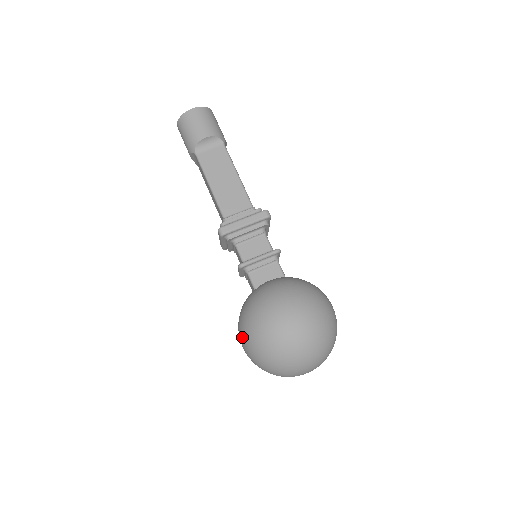
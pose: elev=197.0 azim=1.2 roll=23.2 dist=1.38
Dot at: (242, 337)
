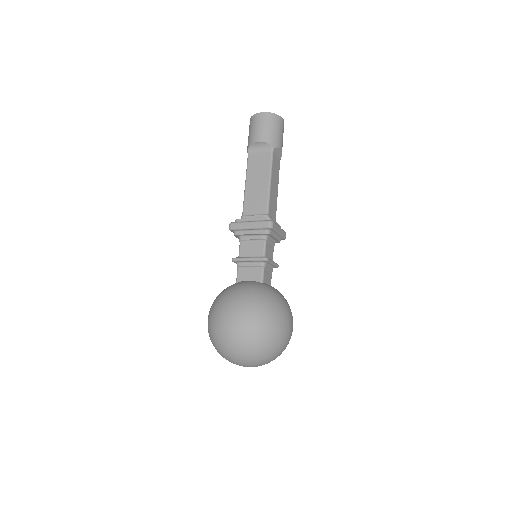
Dot at: occluded
